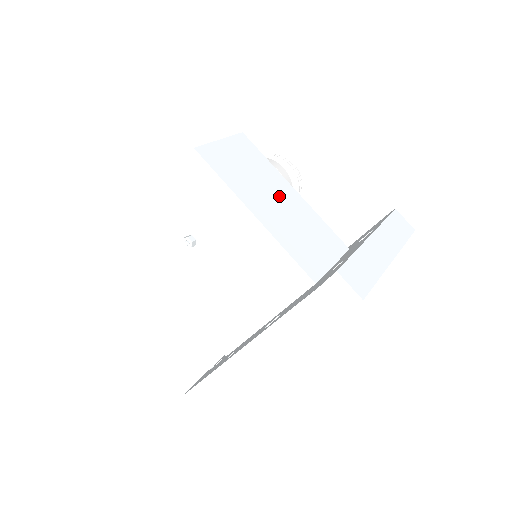
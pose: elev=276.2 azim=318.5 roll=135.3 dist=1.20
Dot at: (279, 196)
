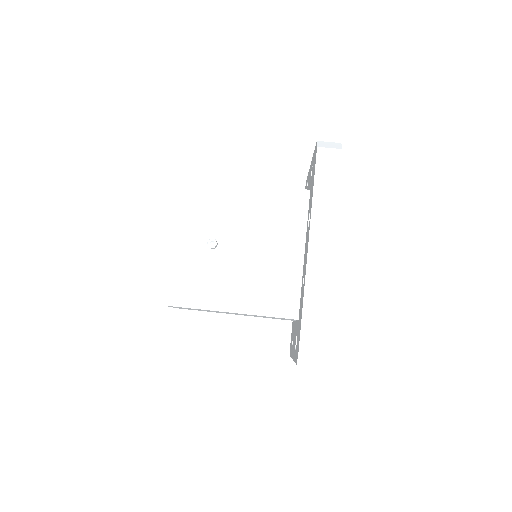
Dot at: occluded
